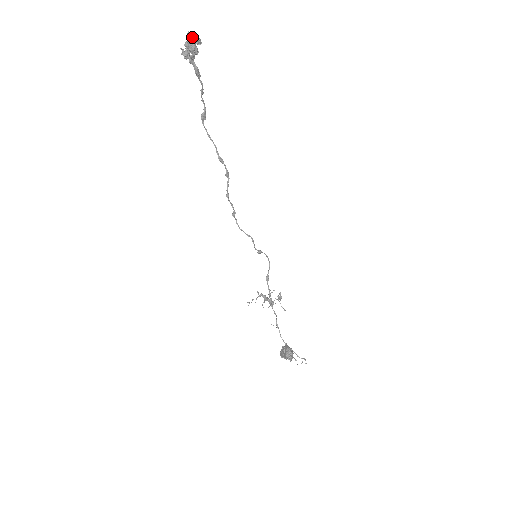
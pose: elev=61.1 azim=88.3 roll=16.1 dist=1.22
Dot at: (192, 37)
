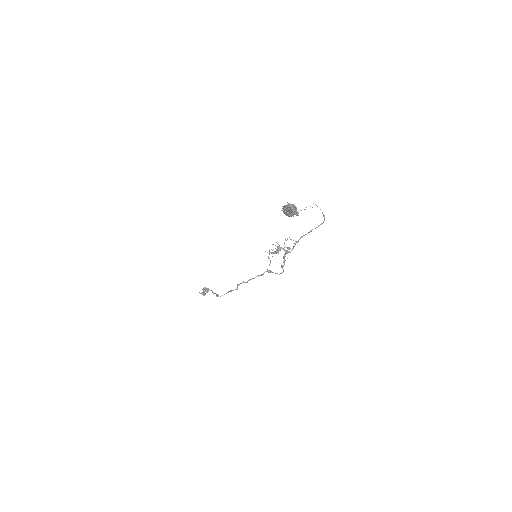
Dot at: occluded
